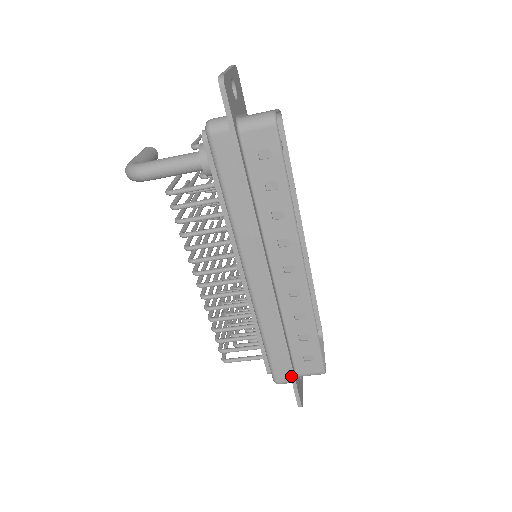
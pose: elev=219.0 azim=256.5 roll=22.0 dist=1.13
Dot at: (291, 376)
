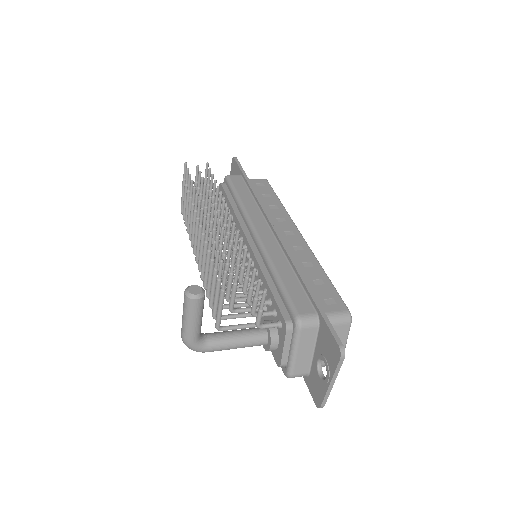
Dot at: occluded
